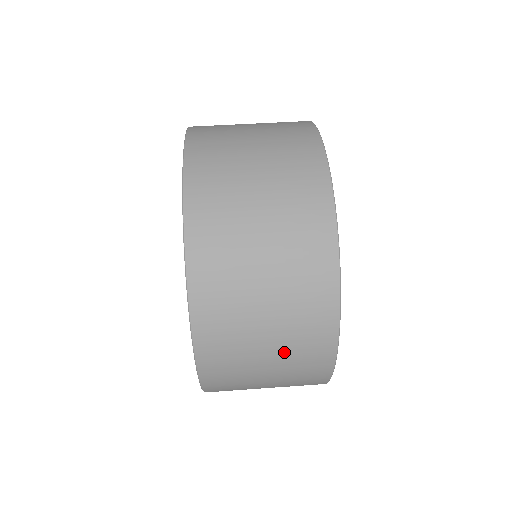
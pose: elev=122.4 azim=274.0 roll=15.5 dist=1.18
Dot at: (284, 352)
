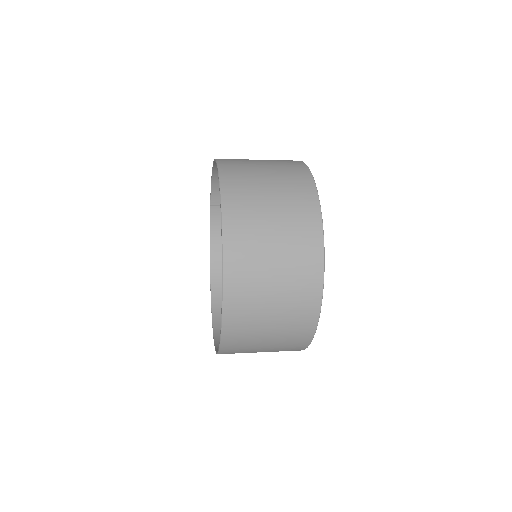
Dot at: (283, 319)
